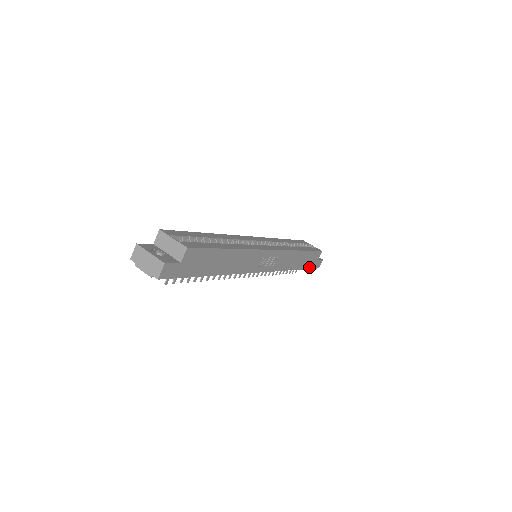
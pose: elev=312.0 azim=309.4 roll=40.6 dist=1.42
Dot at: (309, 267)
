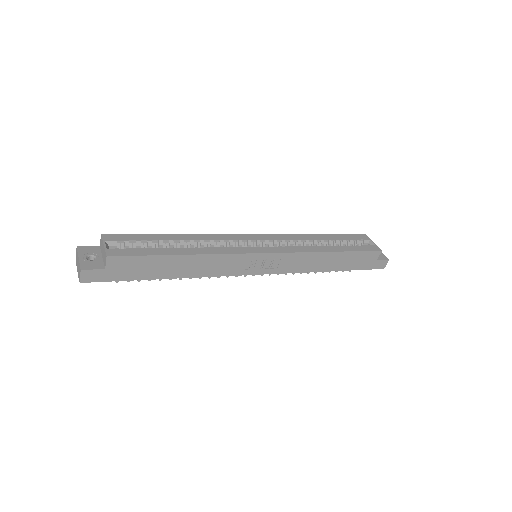
Dot at: (360, 268)
